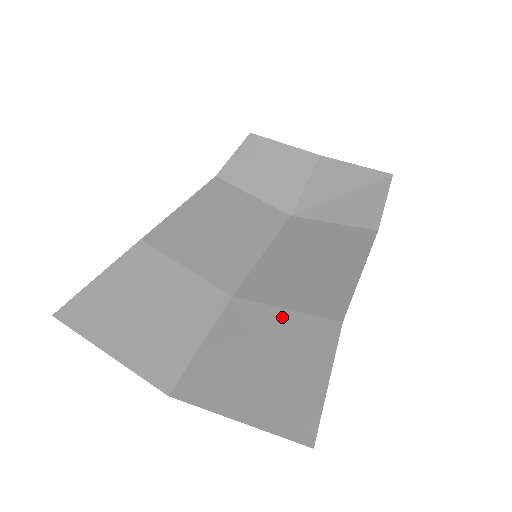
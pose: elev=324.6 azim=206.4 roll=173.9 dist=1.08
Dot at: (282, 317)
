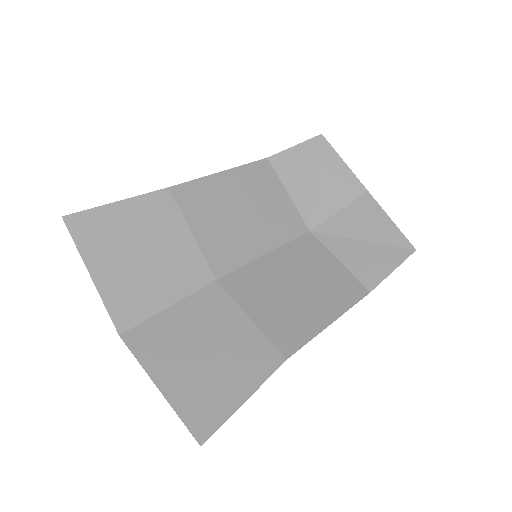
Dot at: (243, 324)
